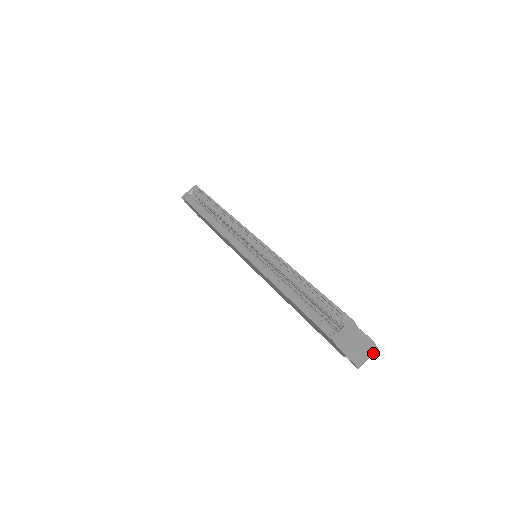
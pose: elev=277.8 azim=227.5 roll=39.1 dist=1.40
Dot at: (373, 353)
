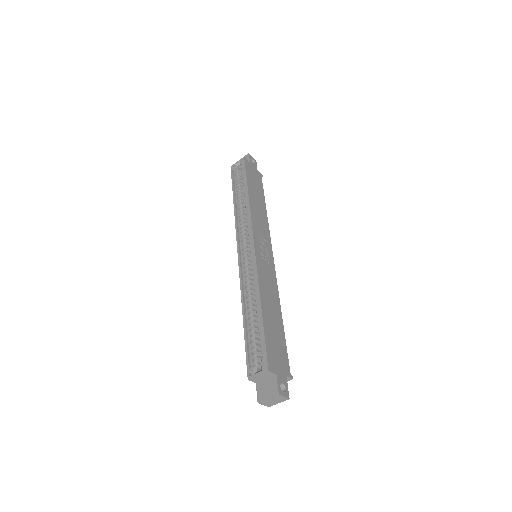
Dot at: (284, 400)
